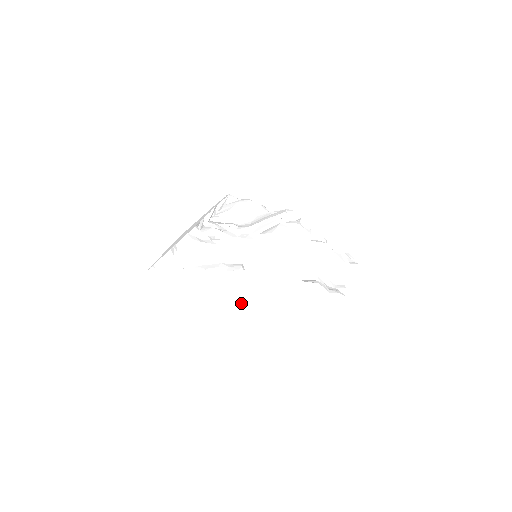
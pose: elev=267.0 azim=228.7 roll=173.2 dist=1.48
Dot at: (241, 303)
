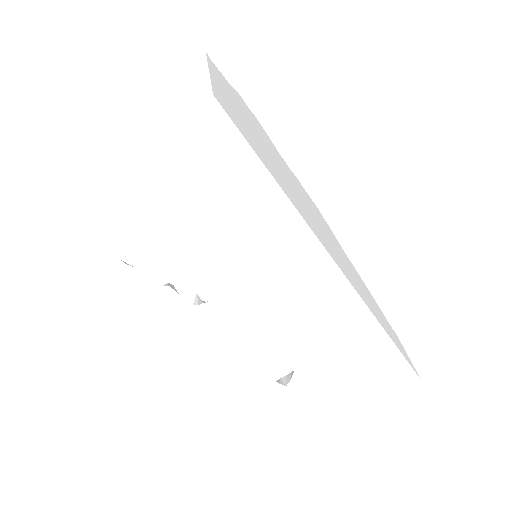
Dot at: (132, 136)
